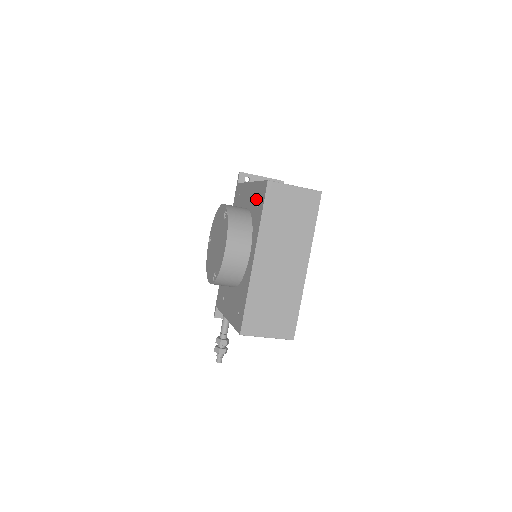
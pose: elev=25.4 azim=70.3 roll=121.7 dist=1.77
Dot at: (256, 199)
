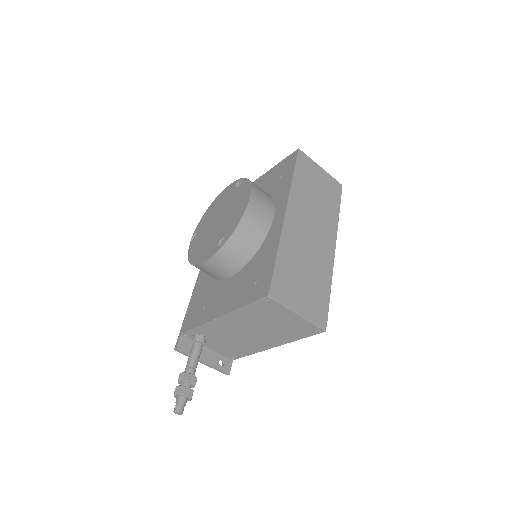
Dot at: (275, 176)
